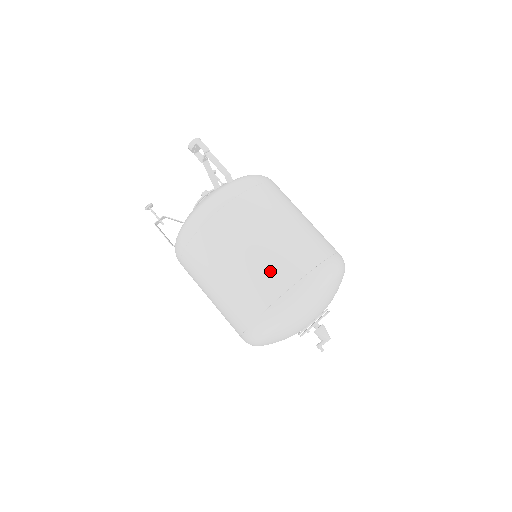
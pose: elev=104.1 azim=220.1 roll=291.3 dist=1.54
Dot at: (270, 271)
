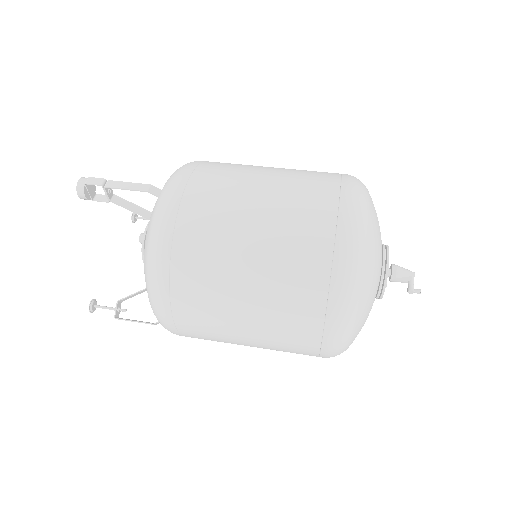
Dot at: (294, 248)
